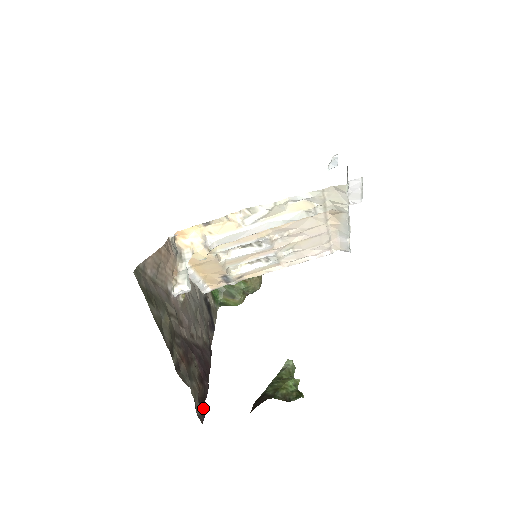
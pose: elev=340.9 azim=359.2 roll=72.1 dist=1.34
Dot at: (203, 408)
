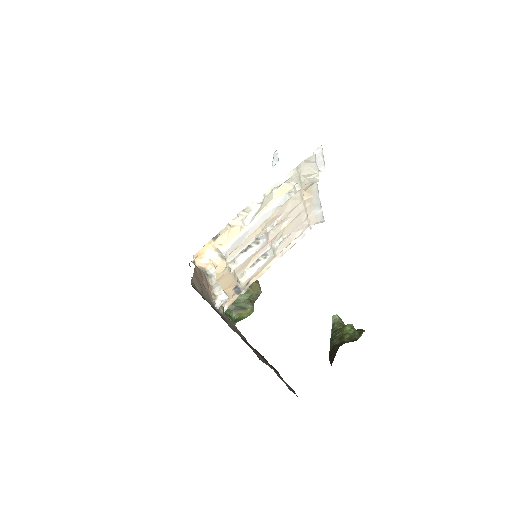
Dot at: occluded
